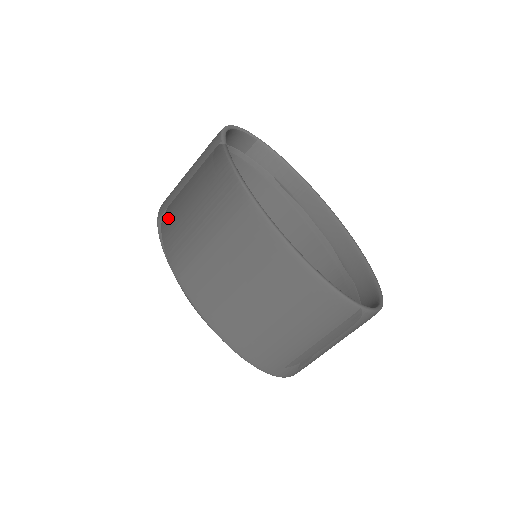
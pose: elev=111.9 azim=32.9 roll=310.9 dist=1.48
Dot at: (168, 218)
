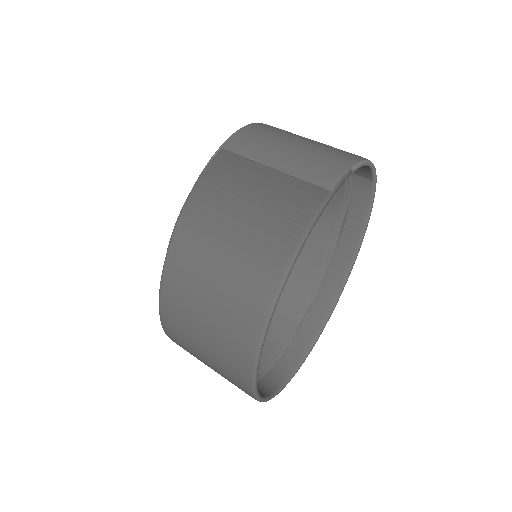
Dot at: (226, 168)
